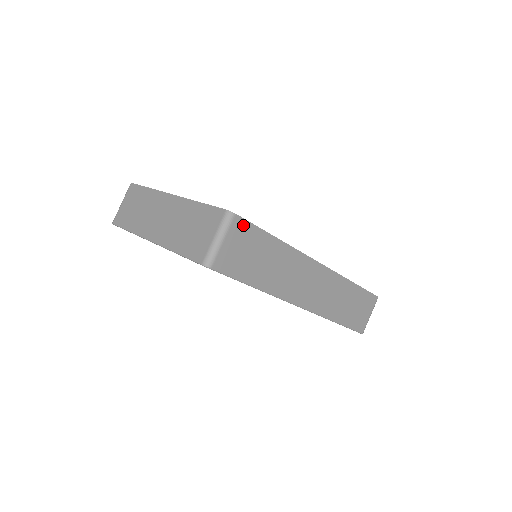
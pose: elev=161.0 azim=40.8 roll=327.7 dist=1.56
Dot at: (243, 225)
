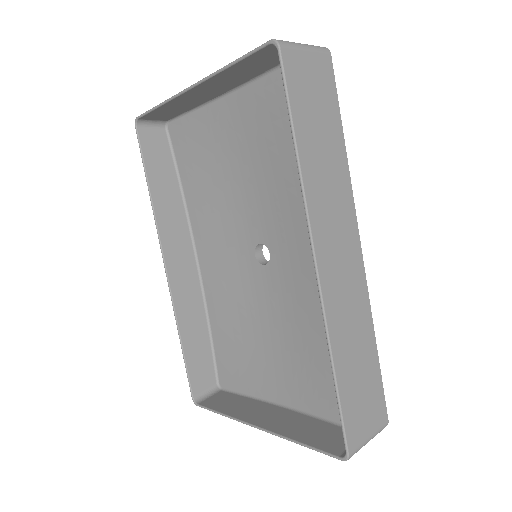
Dot at: (329, 73)
